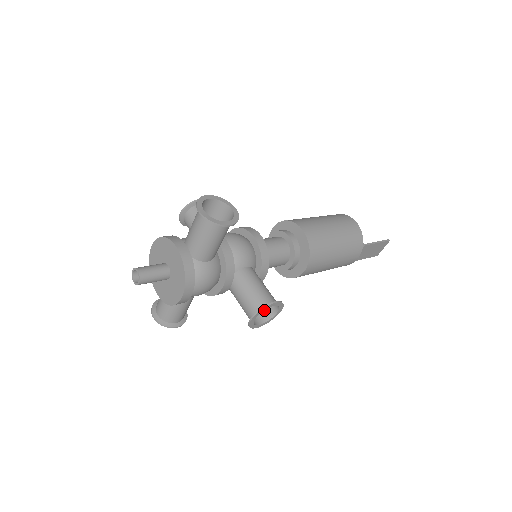
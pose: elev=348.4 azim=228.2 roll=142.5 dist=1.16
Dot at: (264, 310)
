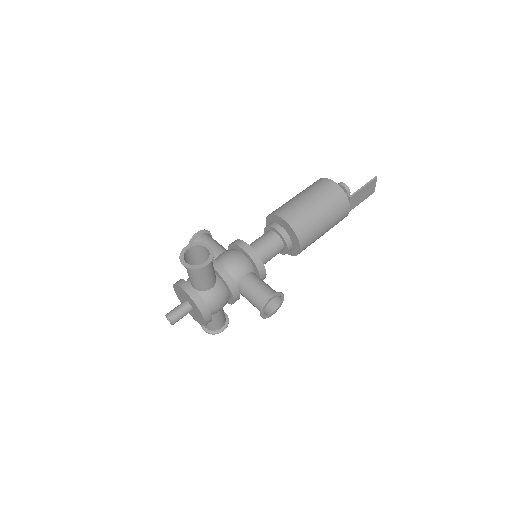
Dot at: (273, 299)
